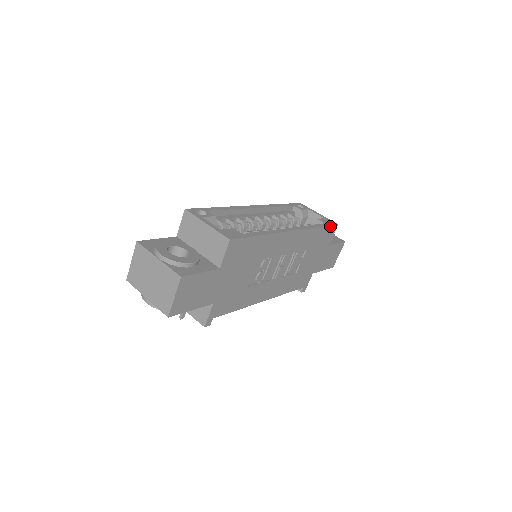
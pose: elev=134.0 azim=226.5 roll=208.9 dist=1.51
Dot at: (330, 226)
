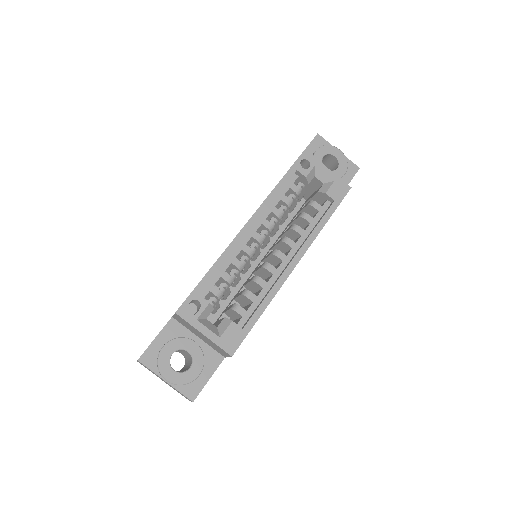
Dot at: (341, 201)
